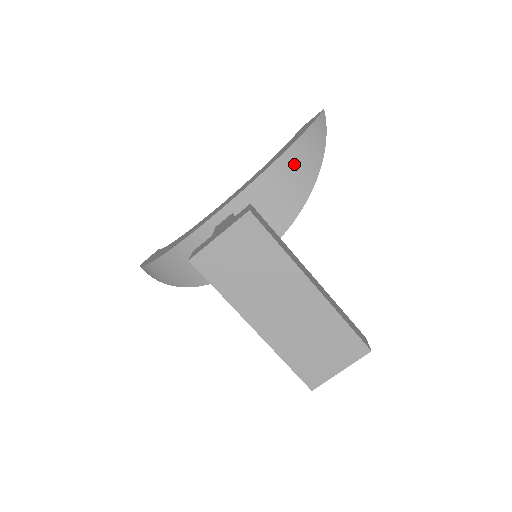
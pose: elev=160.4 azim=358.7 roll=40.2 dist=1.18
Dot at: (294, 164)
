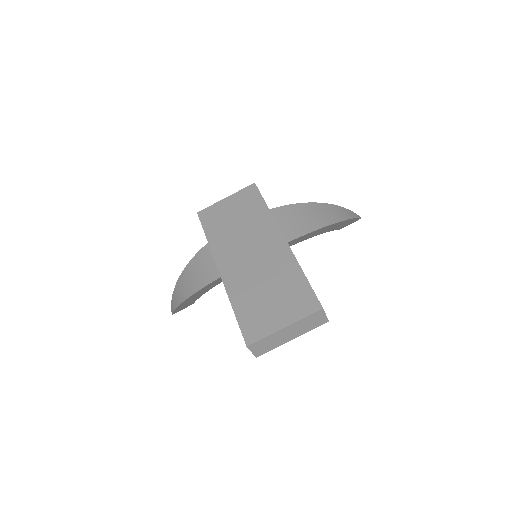
Dot at: (314, 210)
